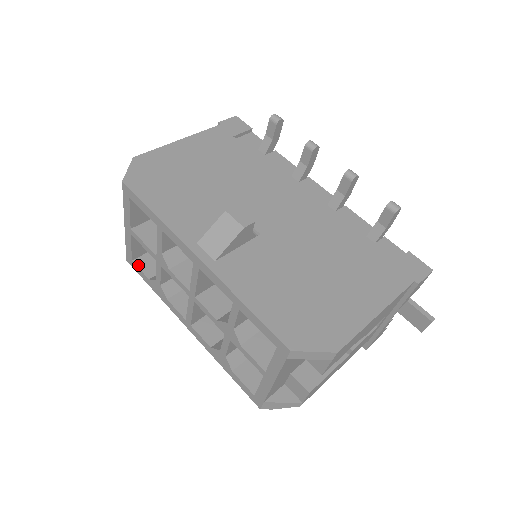
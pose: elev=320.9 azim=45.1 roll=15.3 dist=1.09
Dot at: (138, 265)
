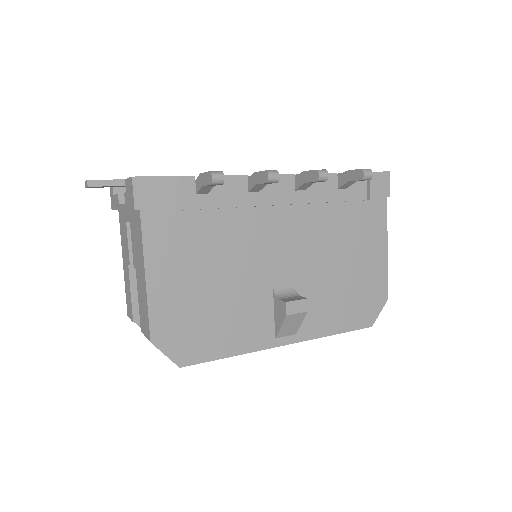
Dot at: occluded
